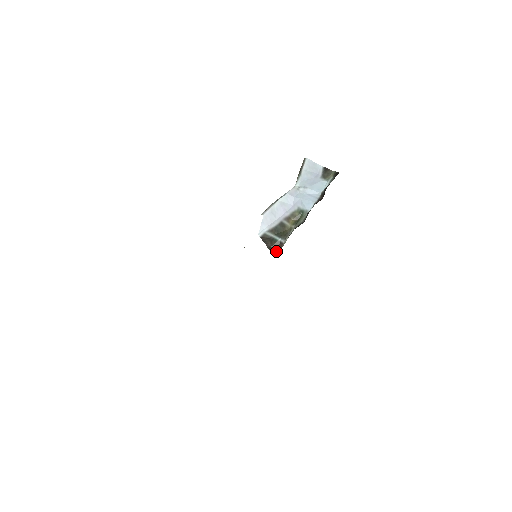
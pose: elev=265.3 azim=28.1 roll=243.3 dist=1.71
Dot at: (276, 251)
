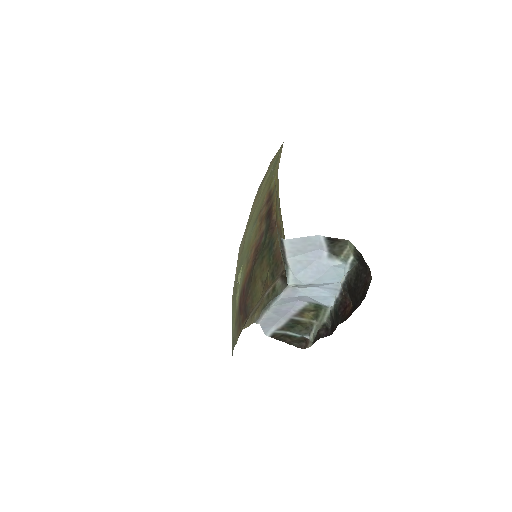
Dot at: (302, 343)
